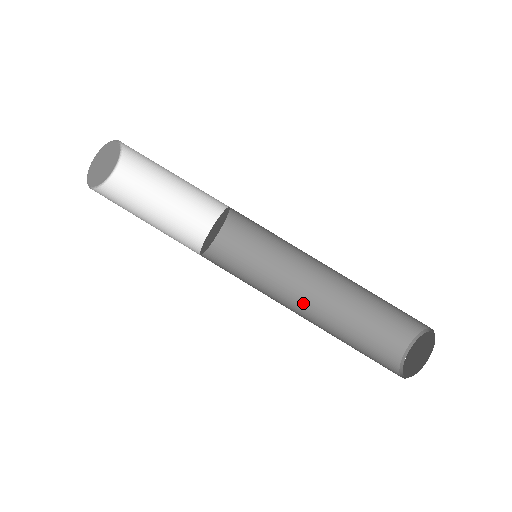
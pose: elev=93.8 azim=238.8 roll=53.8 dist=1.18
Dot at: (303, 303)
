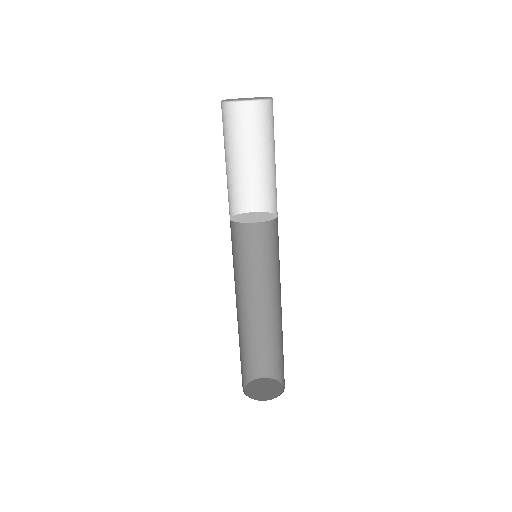
Dot at: (239, 304)
